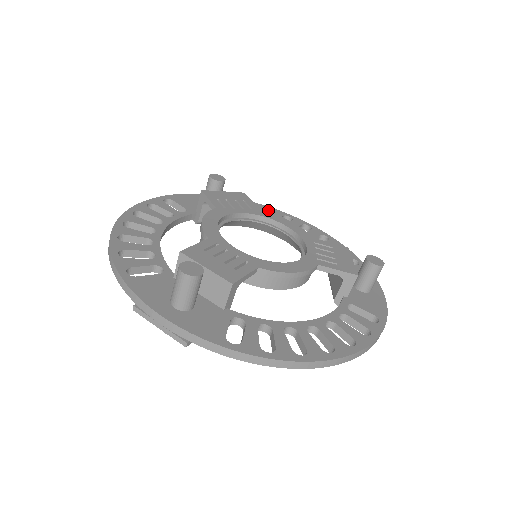
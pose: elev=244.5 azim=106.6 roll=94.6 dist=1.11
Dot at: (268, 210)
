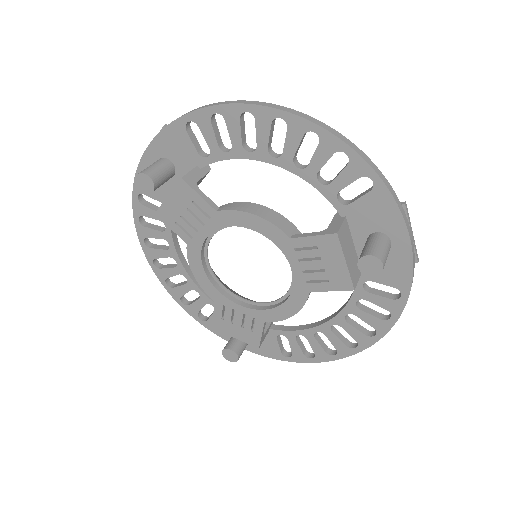
Dot at: (217, 113)
